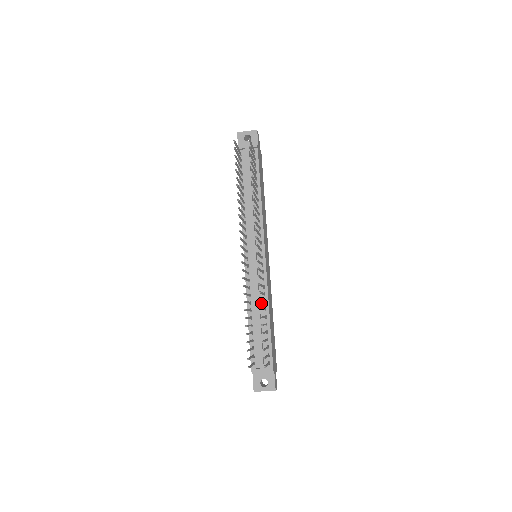
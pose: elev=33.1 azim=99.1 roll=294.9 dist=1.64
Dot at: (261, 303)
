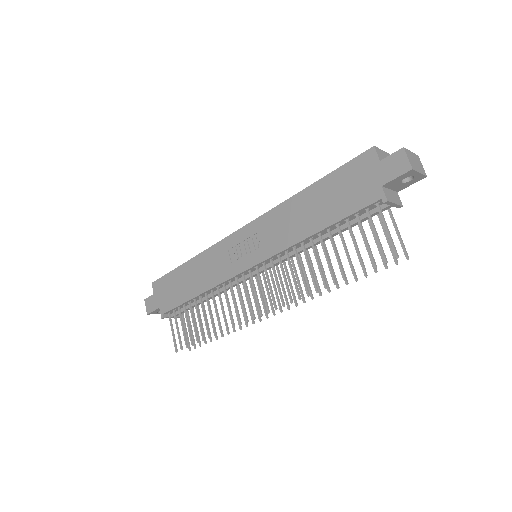
Dot at: occluded
